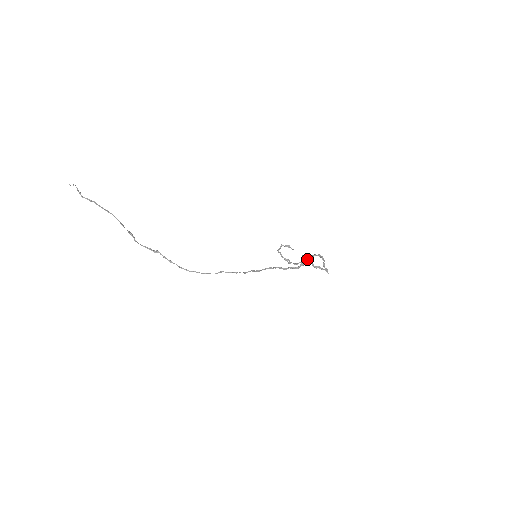
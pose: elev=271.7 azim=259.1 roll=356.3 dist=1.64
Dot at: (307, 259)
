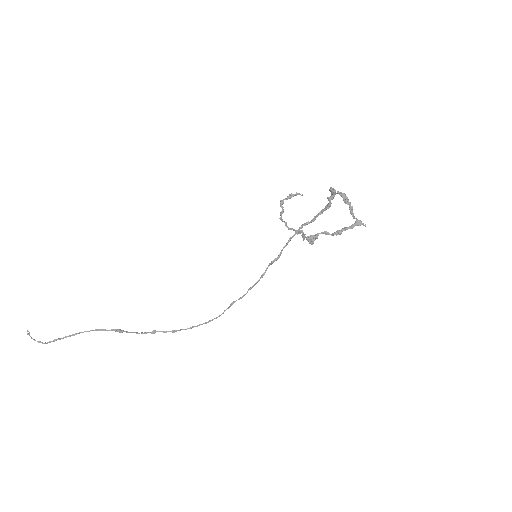
Dot at: (316, 238)
